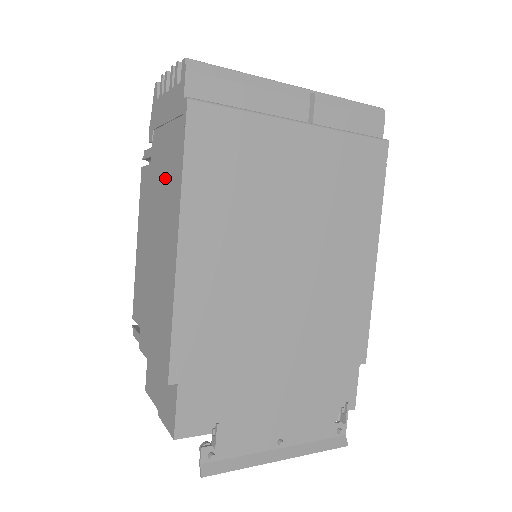
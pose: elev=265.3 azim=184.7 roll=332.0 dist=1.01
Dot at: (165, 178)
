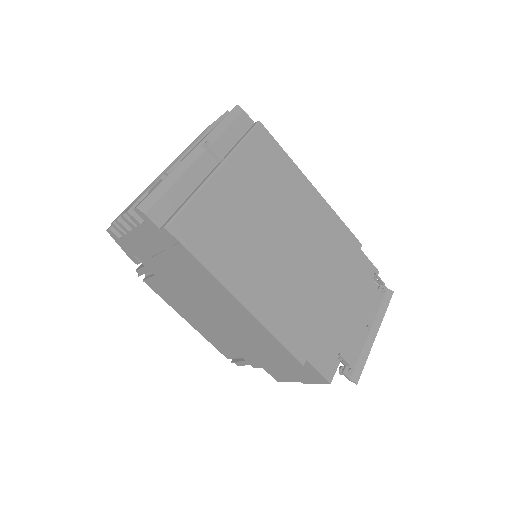
Dot at: (184, 276)
